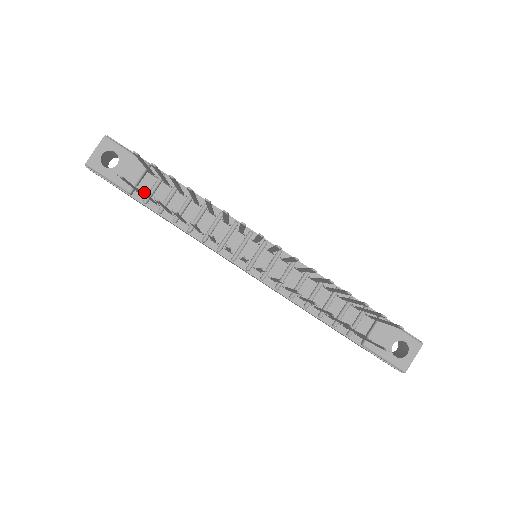
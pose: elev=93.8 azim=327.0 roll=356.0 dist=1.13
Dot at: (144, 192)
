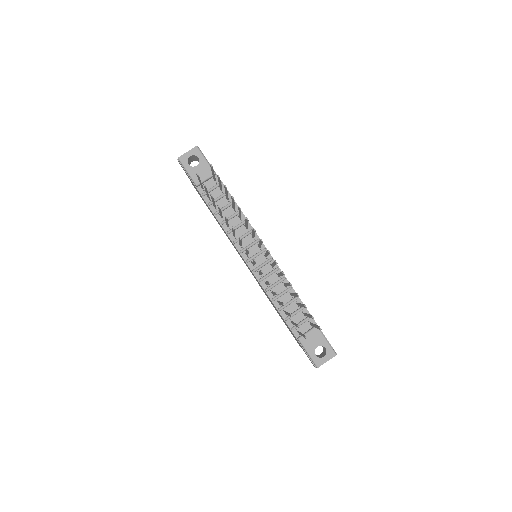
Dot at: (206, 189)
